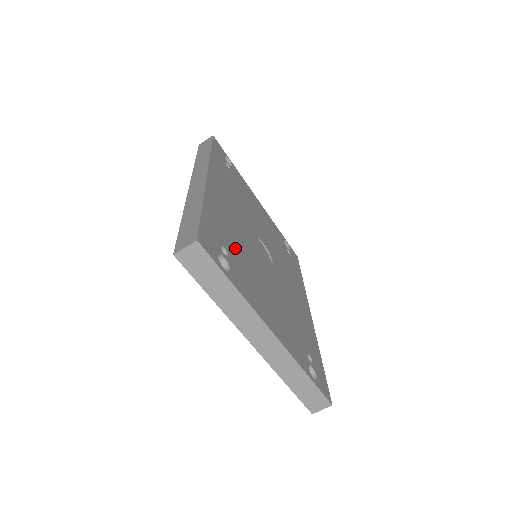
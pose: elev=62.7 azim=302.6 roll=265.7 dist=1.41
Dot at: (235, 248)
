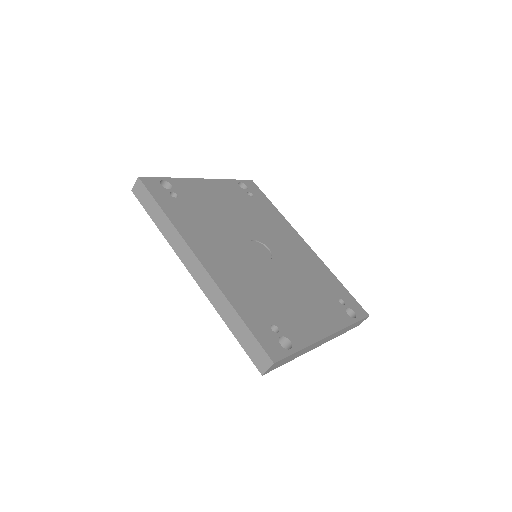
Dot at: (268, 305)
